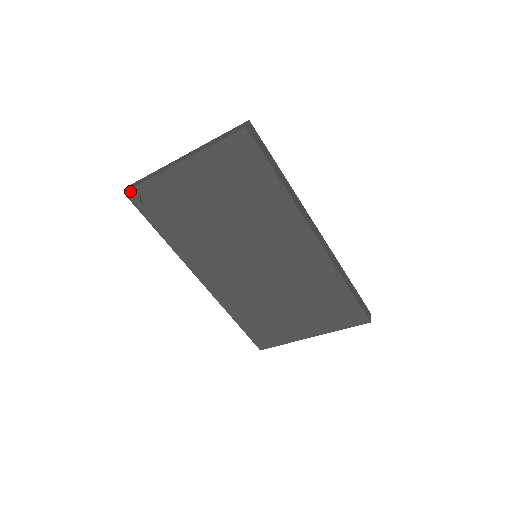
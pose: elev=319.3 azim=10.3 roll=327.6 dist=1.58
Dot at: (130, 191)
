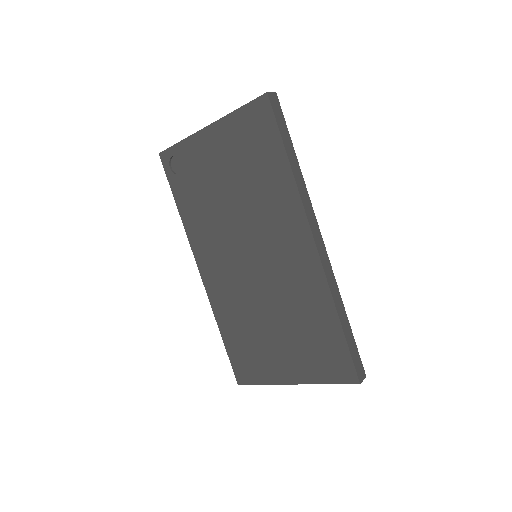
Dot at: (164, 152)
